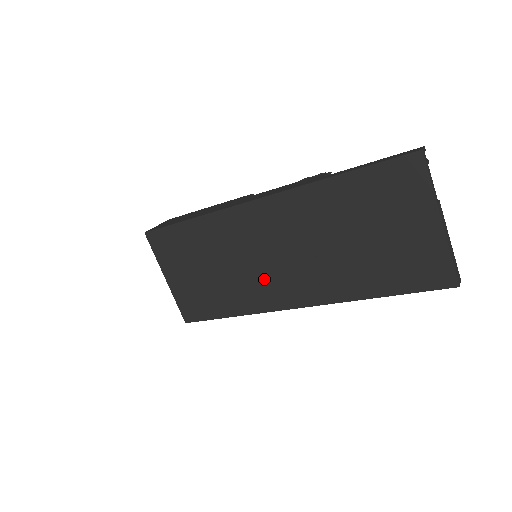
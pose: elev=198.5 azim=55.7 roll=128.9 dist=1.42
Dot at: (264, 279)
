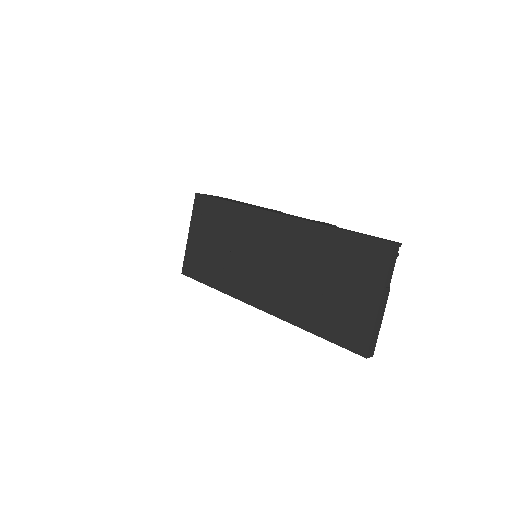
Dot at: (248, 273)
